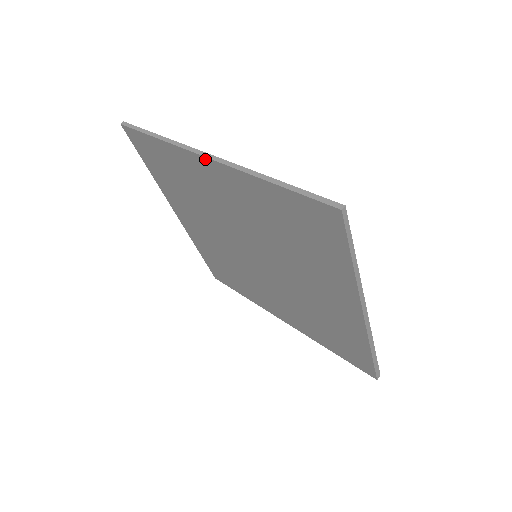
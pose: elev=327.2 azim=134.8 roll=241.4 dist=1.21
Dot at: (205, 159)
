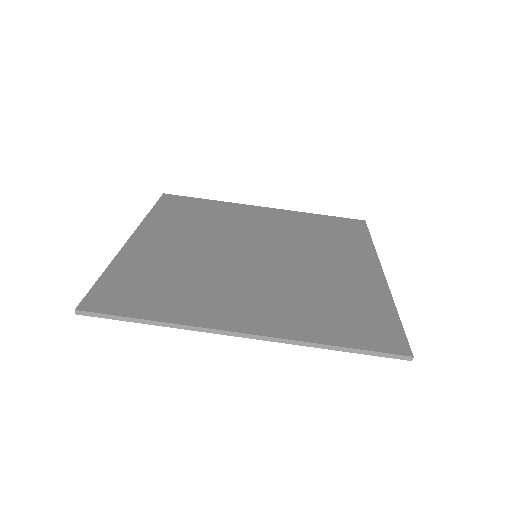
Dot at: (238, 335)
